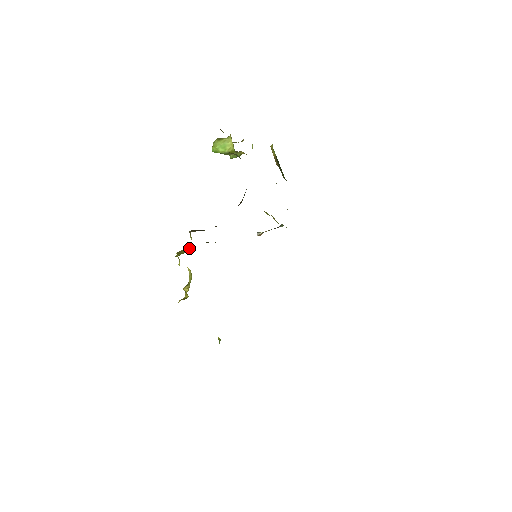
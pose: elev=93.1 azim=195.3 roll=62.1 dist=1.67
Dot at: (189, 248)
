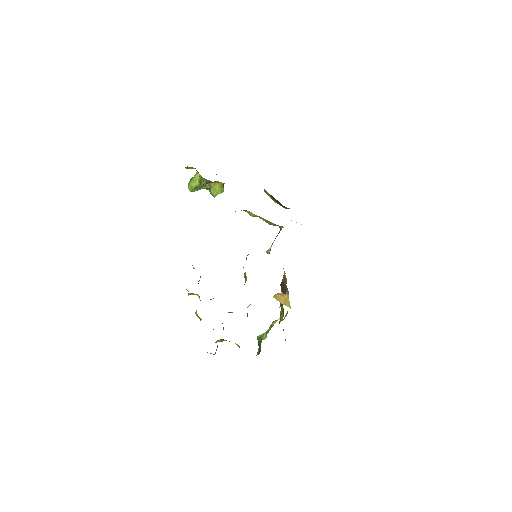
Dot at: occluded
